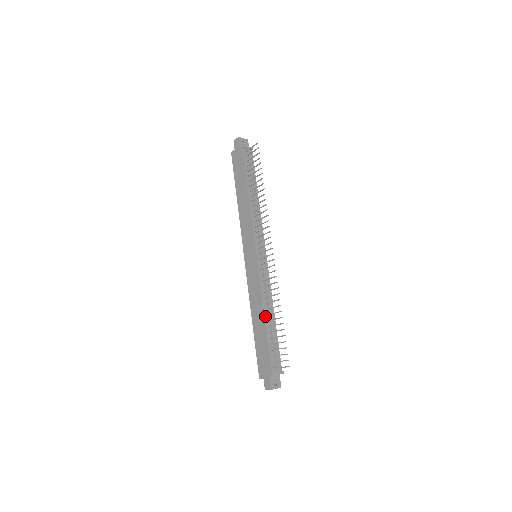
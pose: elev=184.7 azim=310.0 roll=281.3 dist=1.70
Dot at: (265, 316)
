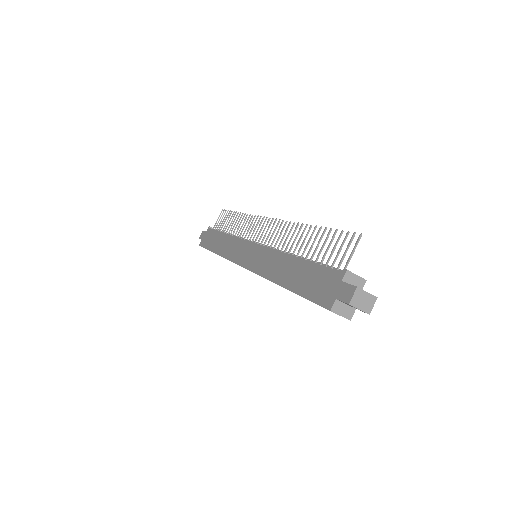
Dot at: (294, 256)
